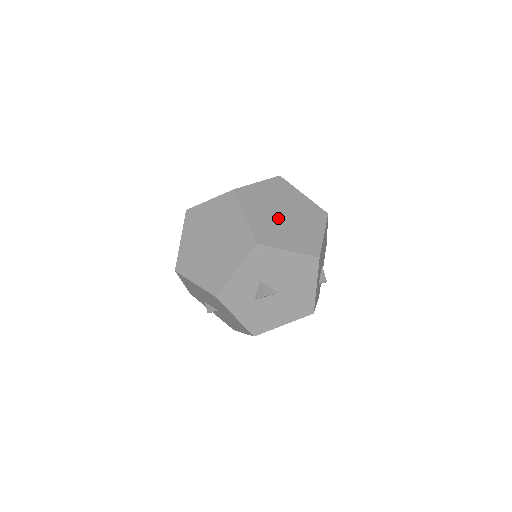
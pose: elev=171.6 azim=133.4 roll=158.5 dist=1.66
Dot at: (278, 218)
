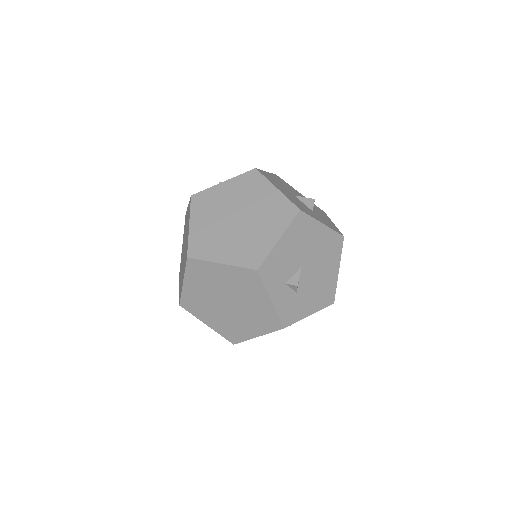
Dot at: (217, 302)
